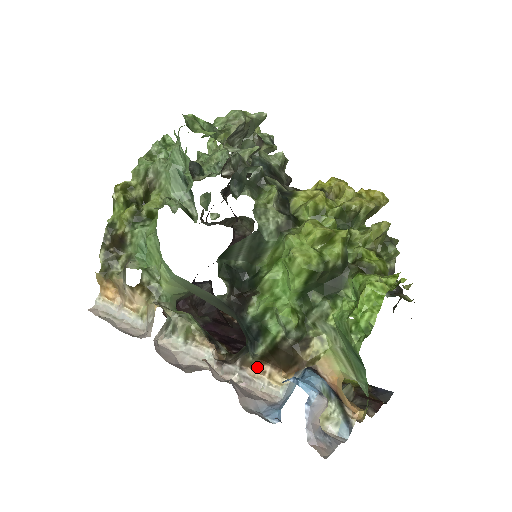
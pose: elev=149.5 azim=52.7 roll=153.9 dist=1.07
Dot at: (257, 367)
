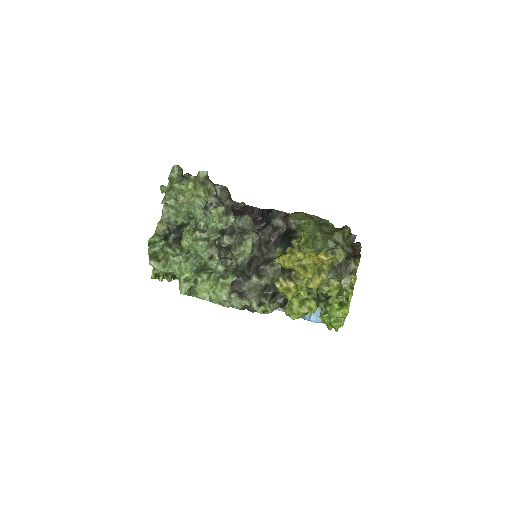
Dot at: occluded
